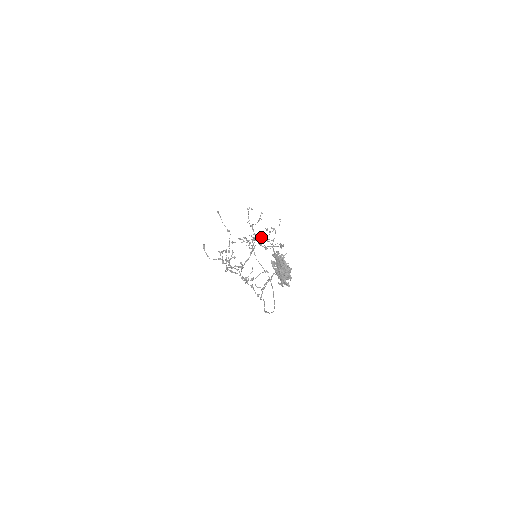
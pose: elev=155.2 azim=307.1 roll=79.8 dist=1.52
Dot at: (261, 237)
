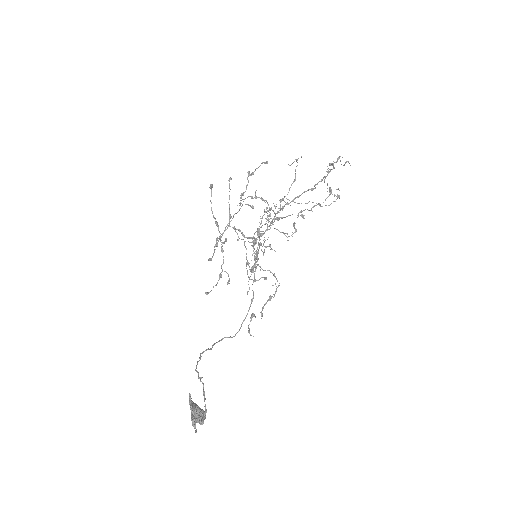
Dot at: (270, 245)
